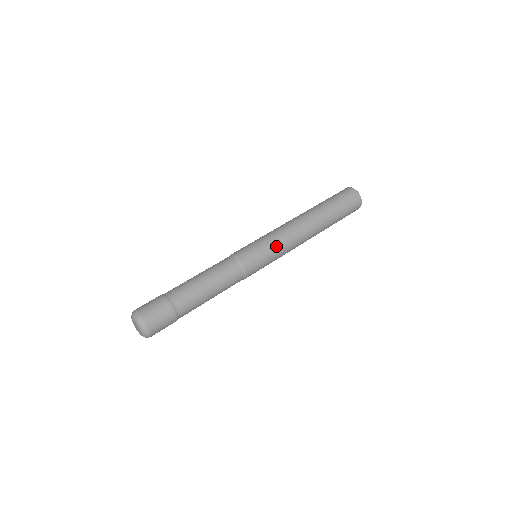
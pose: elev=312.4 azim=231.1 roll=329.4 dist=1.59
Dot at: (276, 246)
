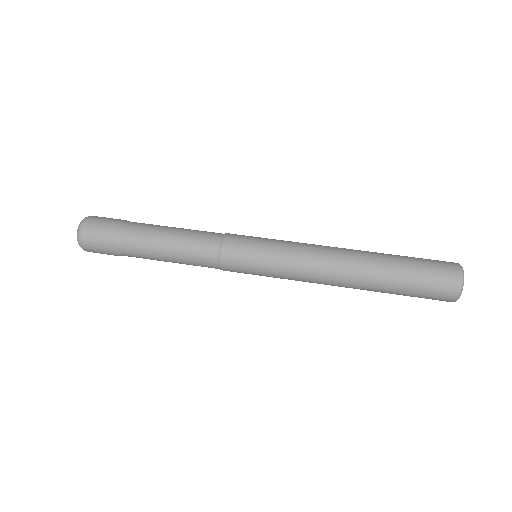
Dot at: (280, 258)
